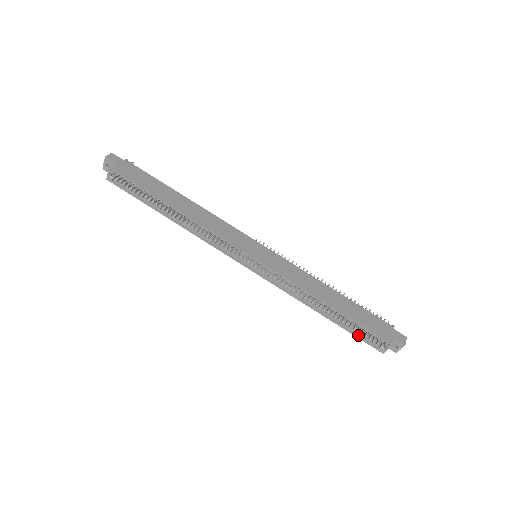
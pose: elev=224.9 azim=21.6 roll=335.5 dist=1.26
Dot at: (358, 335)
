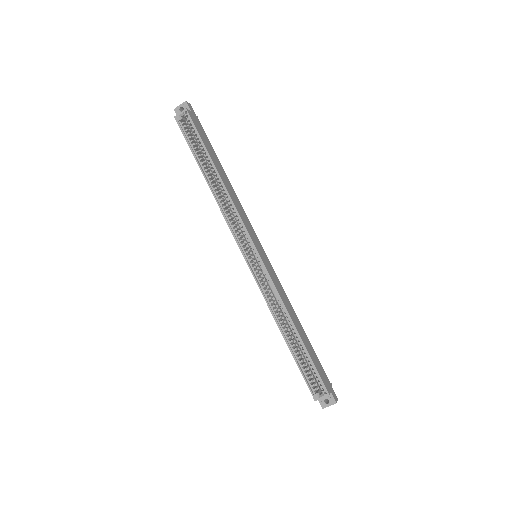
Dot at: (303, 372)
